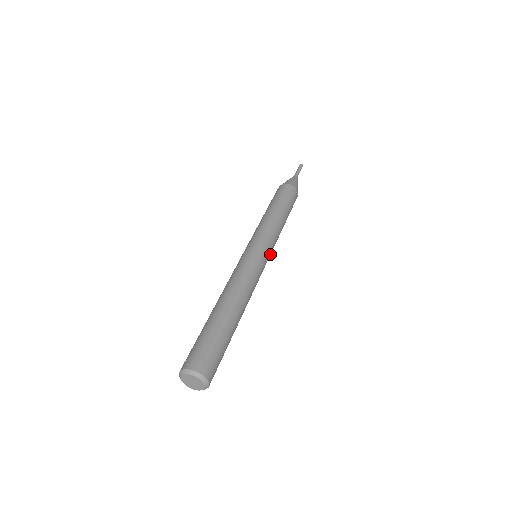
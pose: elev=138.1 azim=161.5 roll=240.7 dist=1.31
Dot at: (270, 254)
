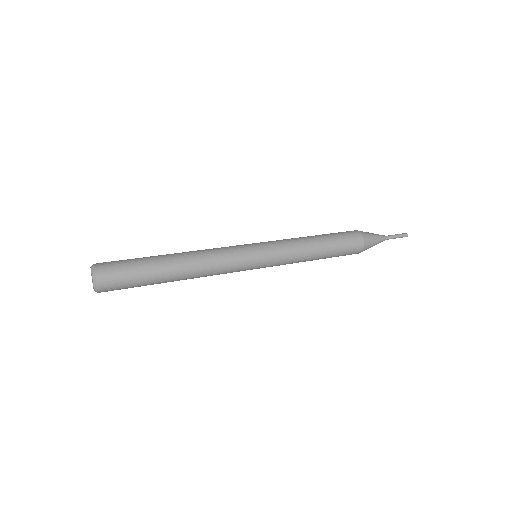
Dot at: (270, 259)
